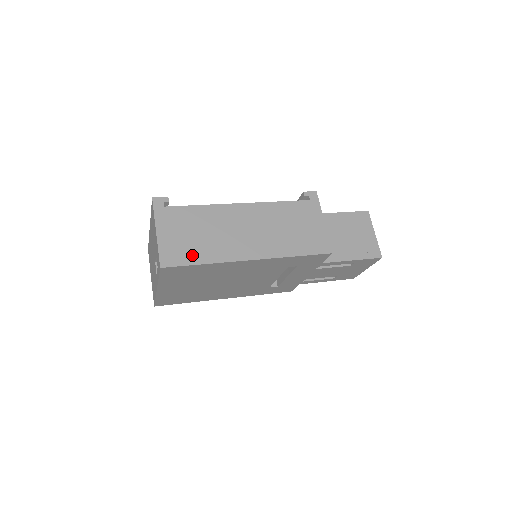
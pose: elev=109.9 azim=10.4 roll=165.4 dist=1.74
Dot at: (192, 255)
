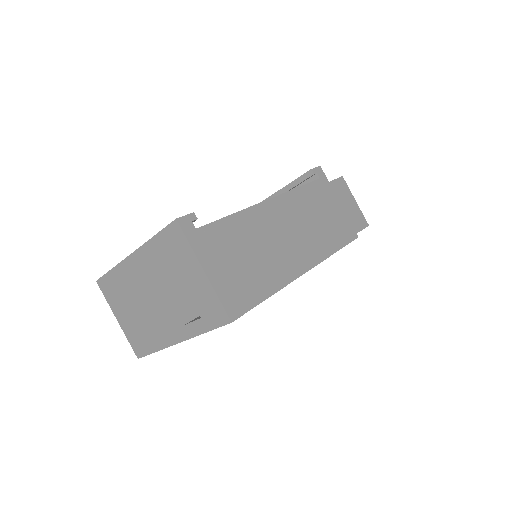
Dot at: (254, 289)
